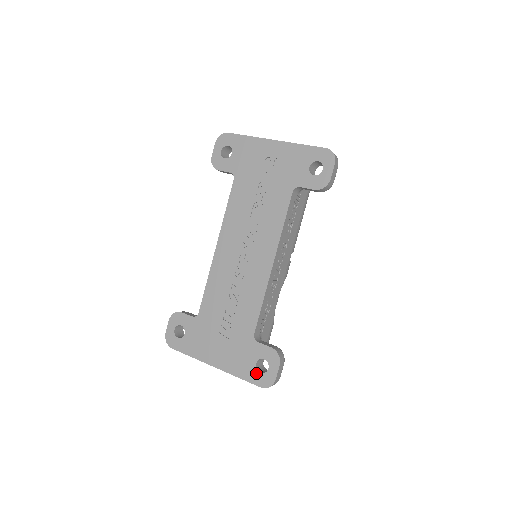
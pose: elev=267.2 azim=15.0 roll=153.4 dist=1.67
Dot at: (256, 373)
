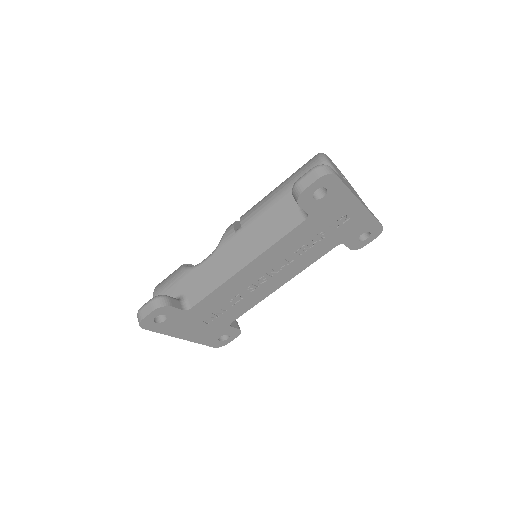
Dot at: (216, 341)
